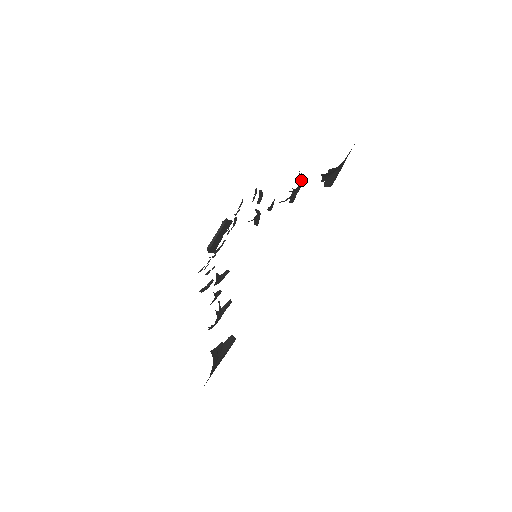
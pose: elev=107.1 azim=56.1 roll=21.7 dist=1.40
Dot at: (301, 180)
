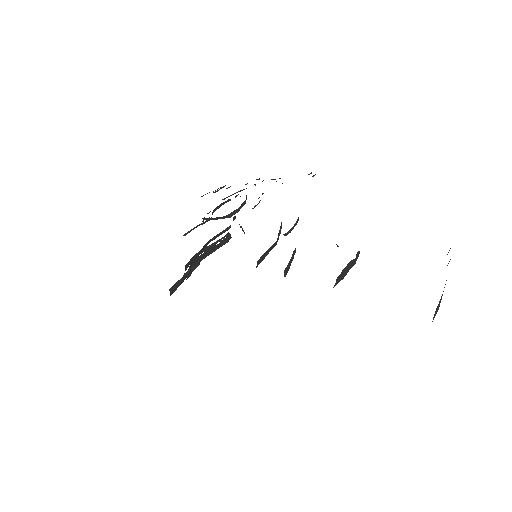
Dot at: occluded
